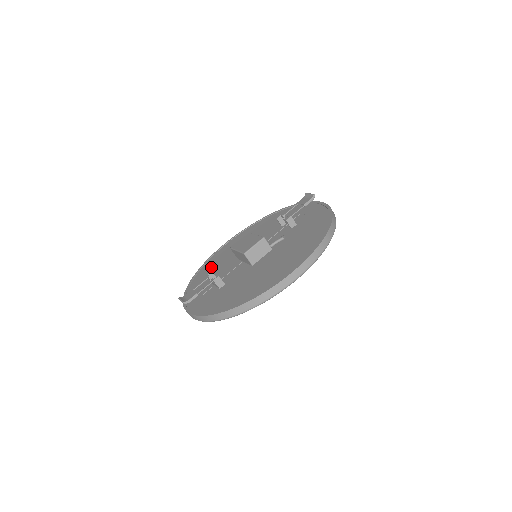
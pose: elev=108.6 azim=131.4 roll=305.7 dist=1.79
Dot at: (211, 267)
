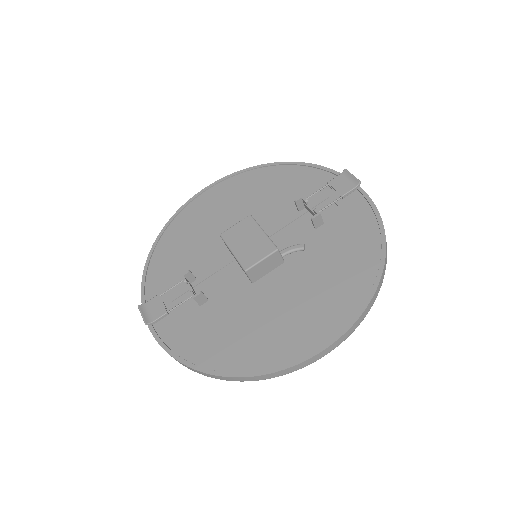
Dot at: (183, 237)
